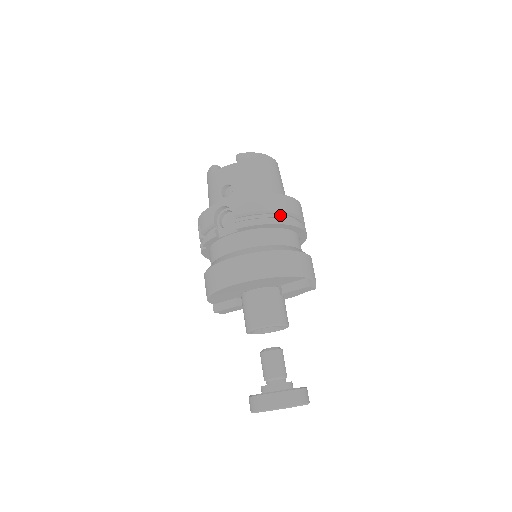
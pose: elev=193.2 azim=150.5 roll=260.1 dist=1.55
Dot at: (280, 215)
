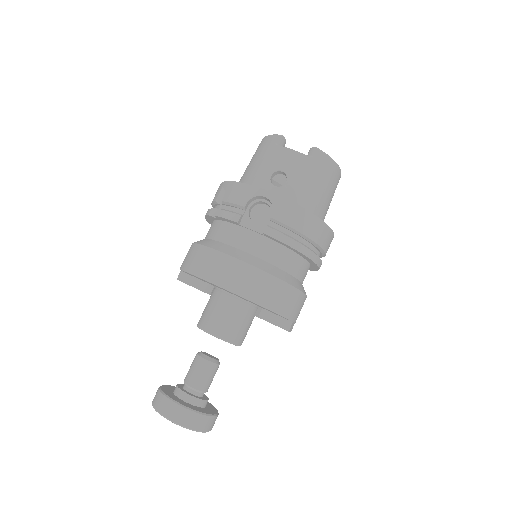
Dot at: (312, 245)
